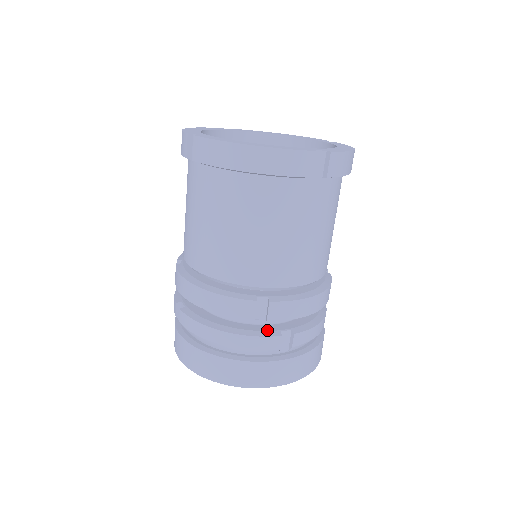
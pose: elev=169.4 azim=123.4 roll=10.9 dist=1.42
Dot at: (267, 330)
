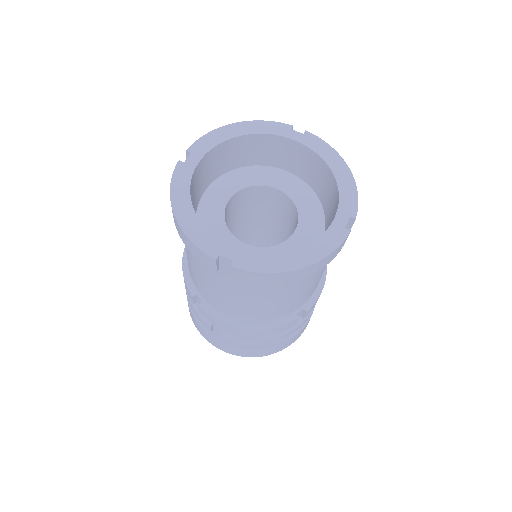
Dot at: occluded
